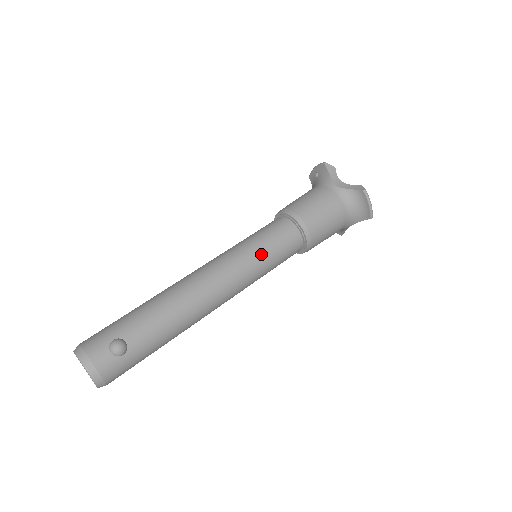
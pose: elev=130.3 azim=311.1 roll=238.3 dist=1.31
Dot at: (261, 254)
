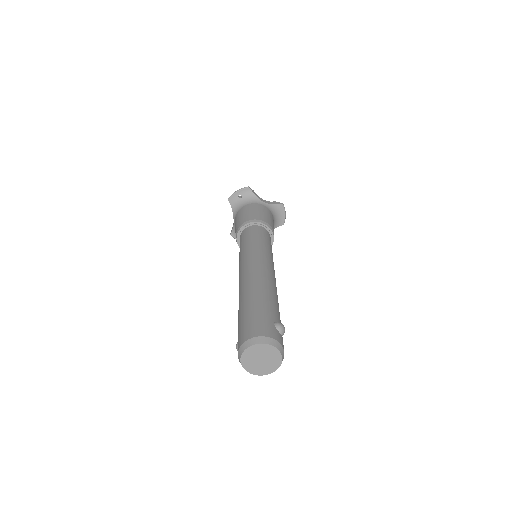
Dot at: (271, 251)
